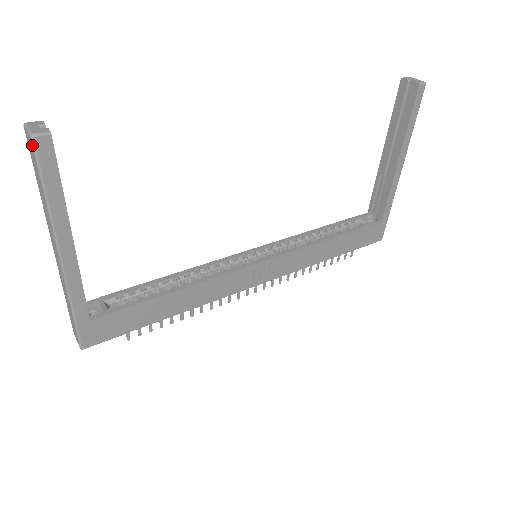
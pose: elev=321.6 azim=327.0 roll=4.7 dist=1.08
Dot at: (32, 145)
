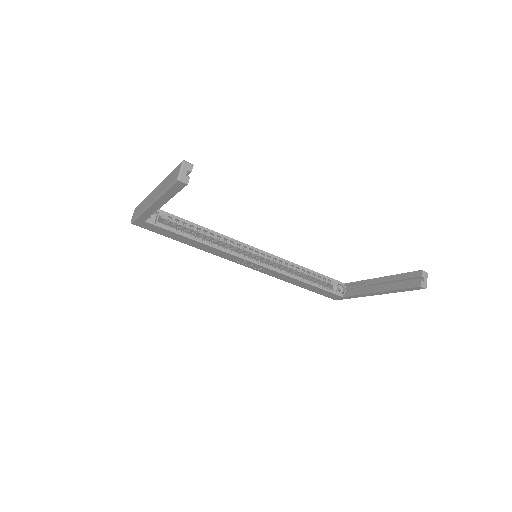
Dot at: (175, 180)
